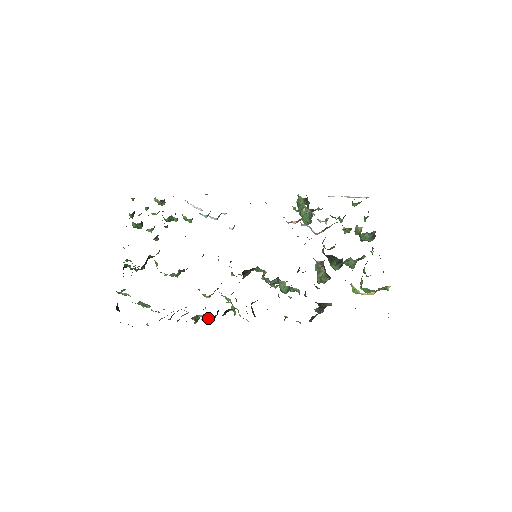
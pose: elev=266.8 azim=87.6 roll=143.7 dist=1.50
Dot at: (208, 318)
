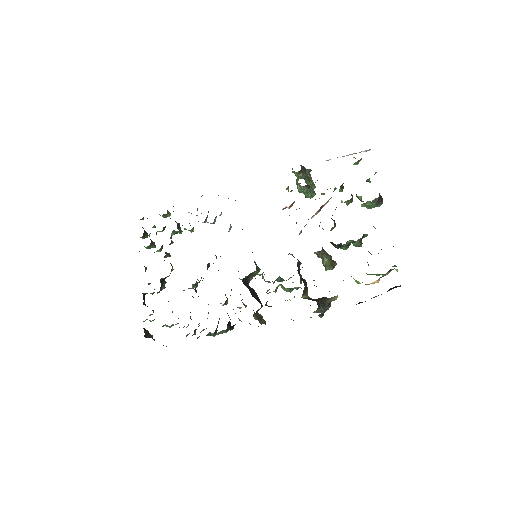
Dot at: (222, 332)
